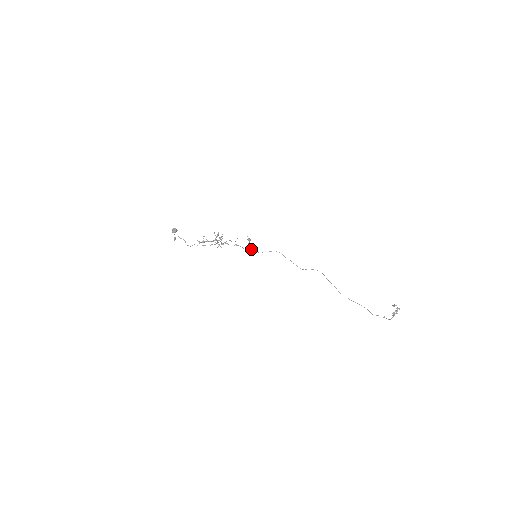
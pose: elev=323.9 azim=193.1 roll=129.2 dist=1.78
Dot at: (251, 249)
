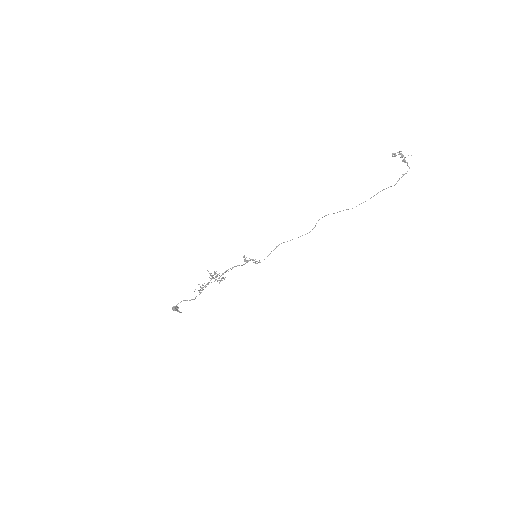
Dot at: occluded
